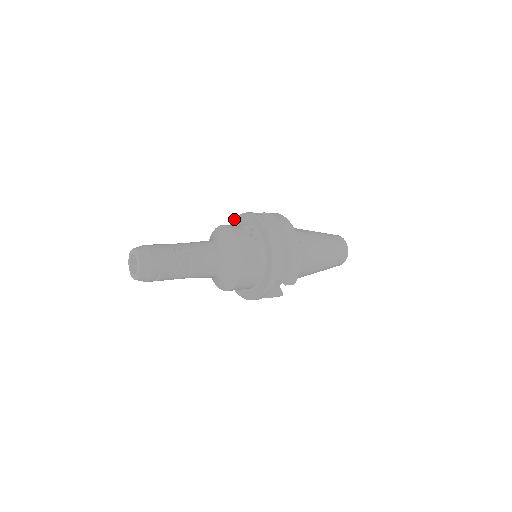
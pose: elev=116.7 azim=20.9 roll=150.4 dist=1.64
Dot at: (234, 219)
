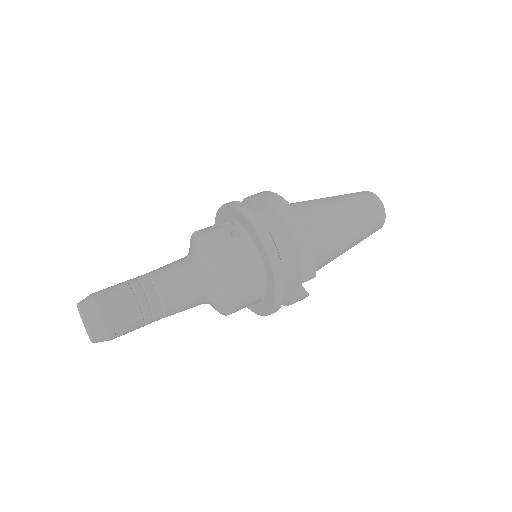
Dot at: (215, 218)
